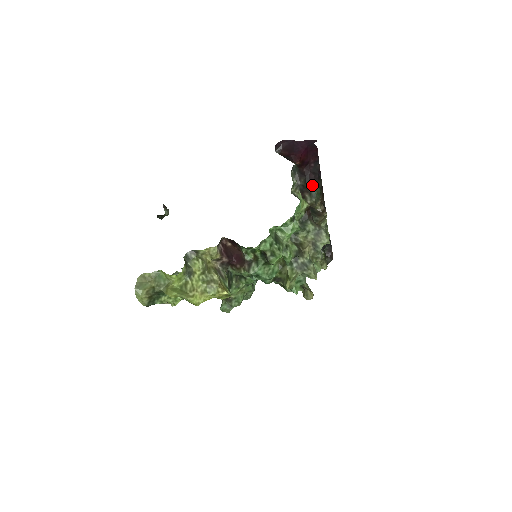
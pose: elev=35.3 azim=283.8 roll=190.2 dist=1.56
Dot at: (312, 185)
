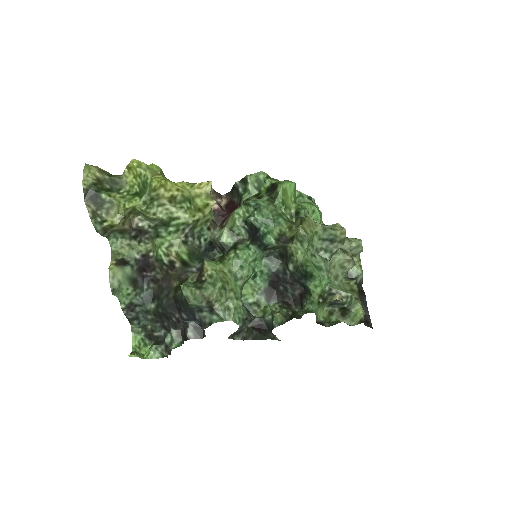
Dot at: occluded
